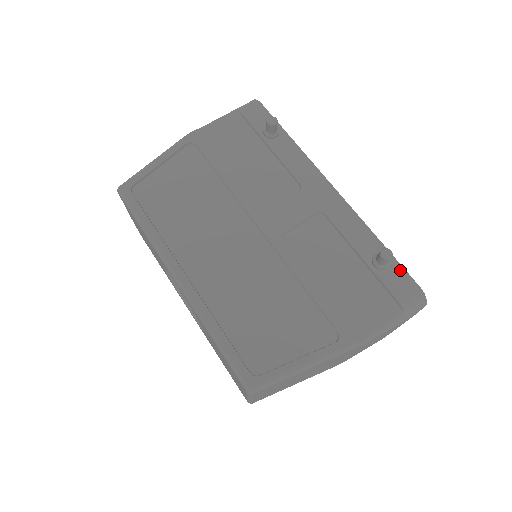
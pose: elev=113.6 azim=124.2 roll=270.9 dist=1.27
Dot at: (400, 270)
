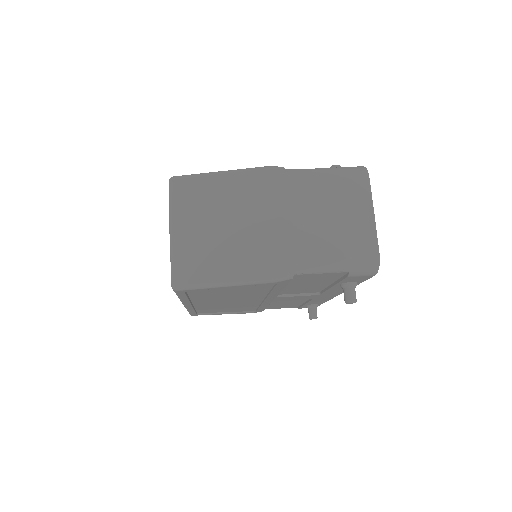
Dot at: occluded
